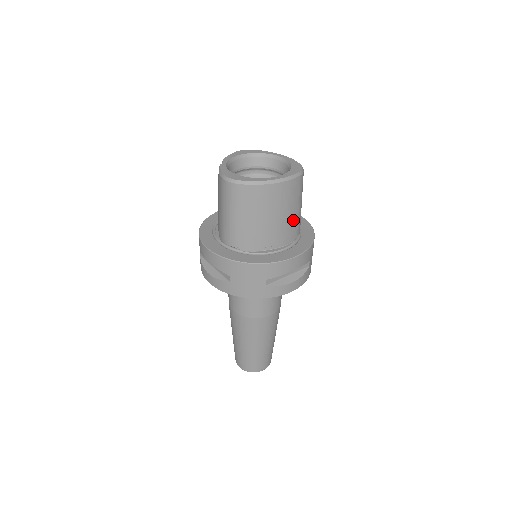
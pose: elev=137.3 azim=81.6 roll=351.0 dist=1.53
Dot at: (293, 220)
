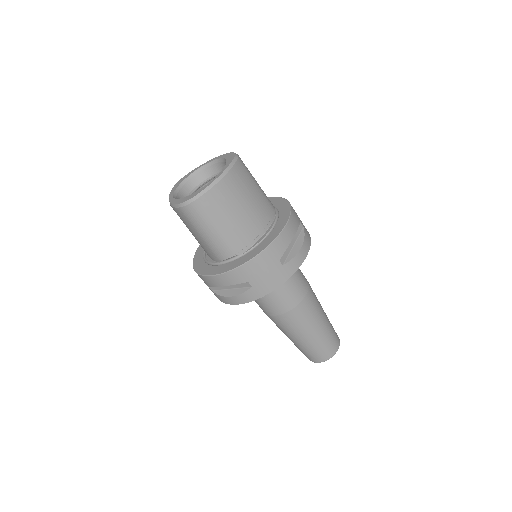
Dot at: (261, 199)
